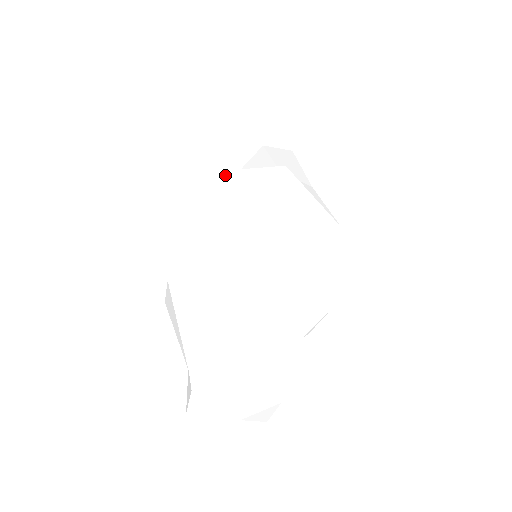
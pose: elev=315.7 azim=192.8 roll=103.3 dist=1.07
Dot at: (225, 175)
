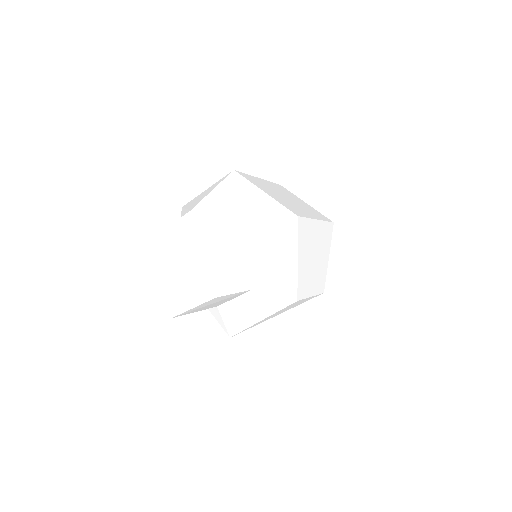
Dot at: (295, 196)
